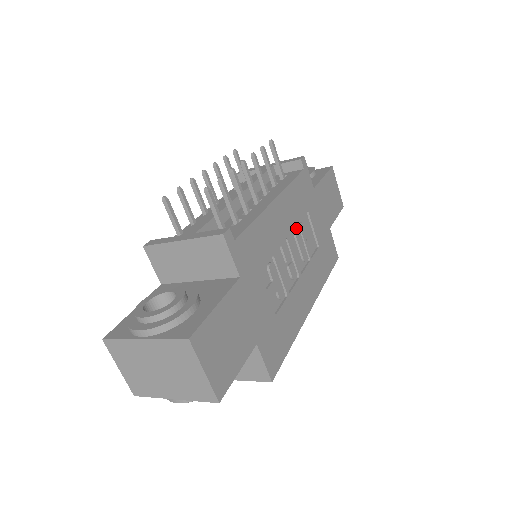
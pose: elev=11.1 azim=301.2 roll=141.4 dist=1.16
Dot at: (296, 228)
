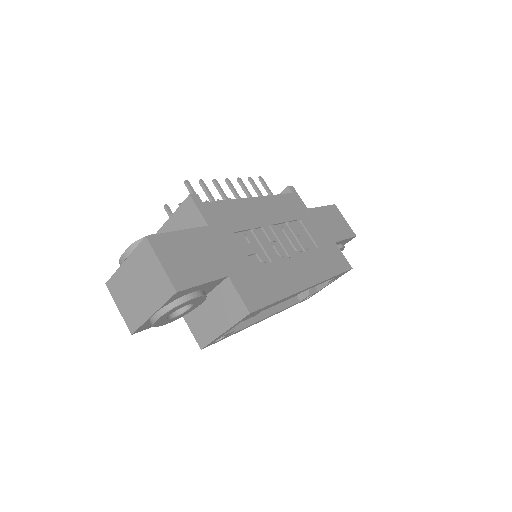
Dot at: (284, 225)
